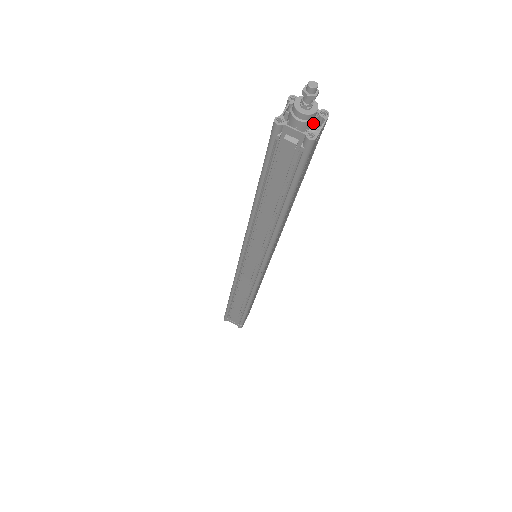
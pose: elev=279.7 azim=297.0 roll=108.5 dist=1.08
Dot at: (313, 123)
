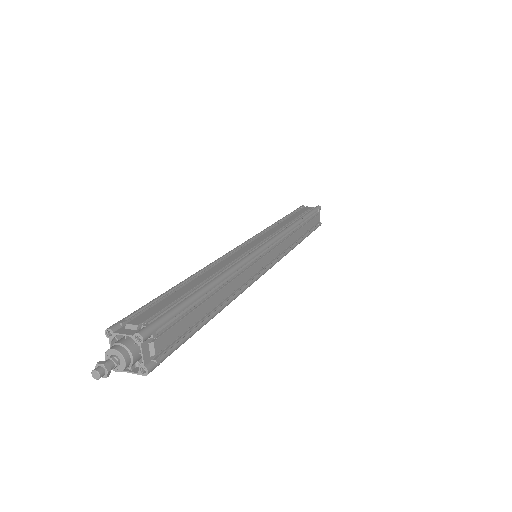
Dot at: occluded
